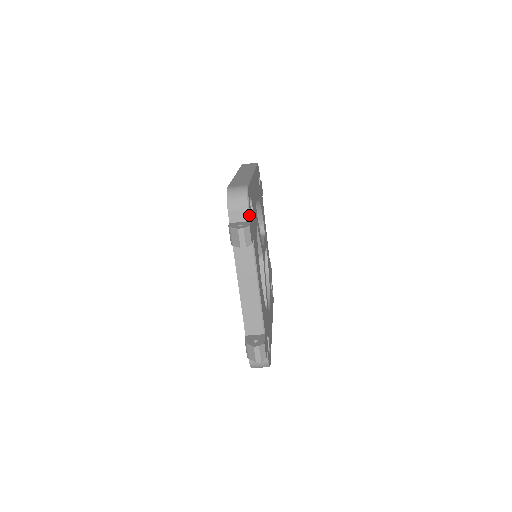
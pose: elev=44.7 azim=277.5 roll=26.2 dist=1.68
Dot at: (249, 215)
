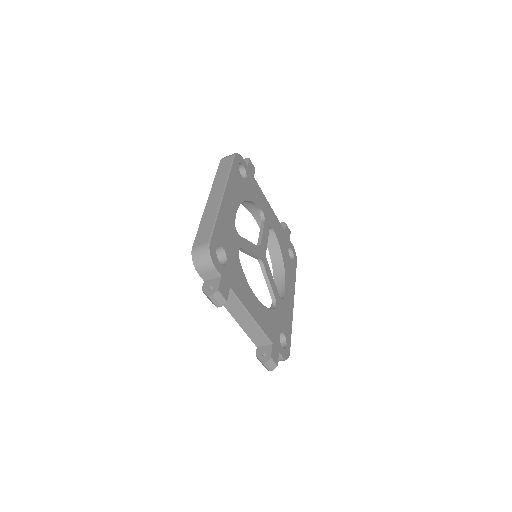
Dot at: (217, 273)
